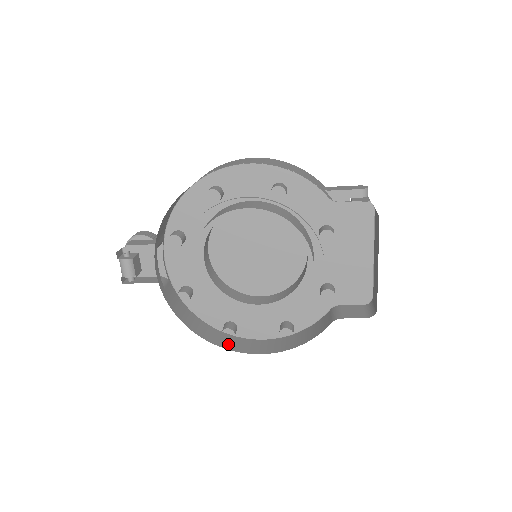
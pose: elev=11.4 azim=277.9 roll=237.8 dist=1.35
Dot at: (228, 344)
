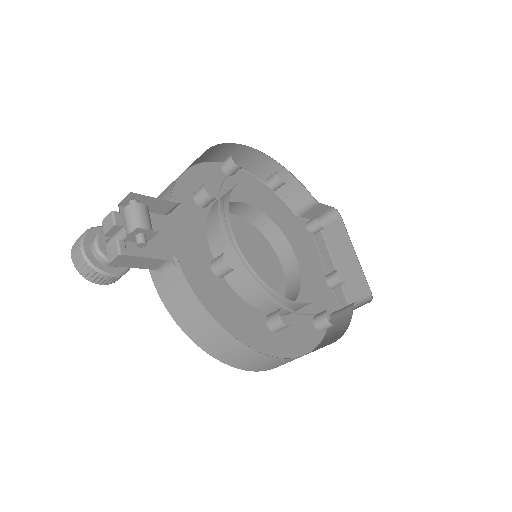
Dot at: occluded
